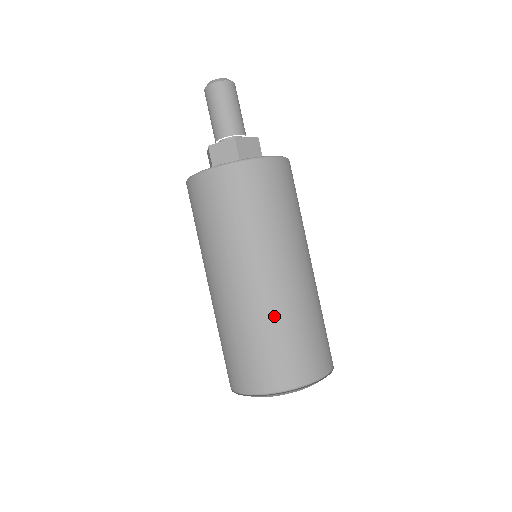
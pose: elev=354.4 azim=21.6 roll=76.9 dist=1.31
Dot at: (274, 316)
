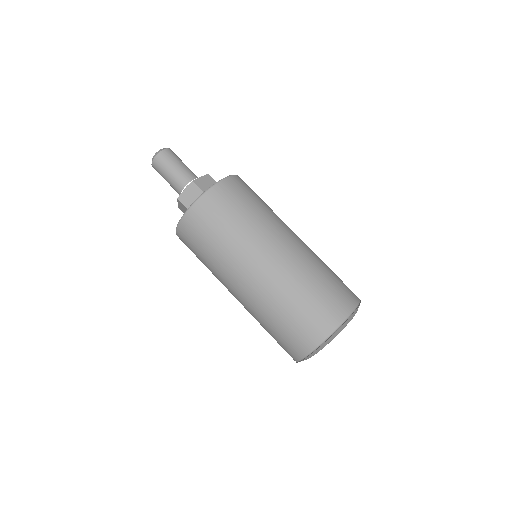
Dot at: (295, 281)
